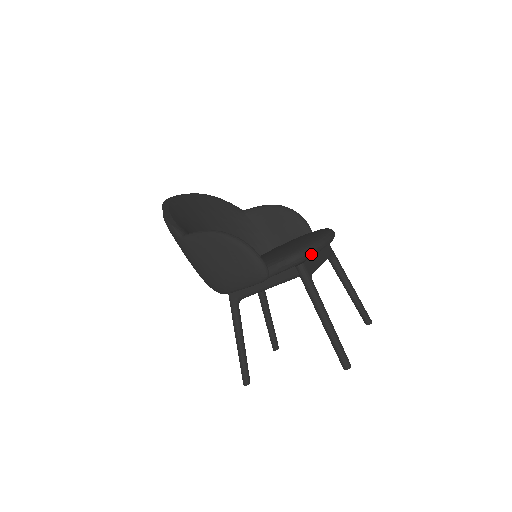
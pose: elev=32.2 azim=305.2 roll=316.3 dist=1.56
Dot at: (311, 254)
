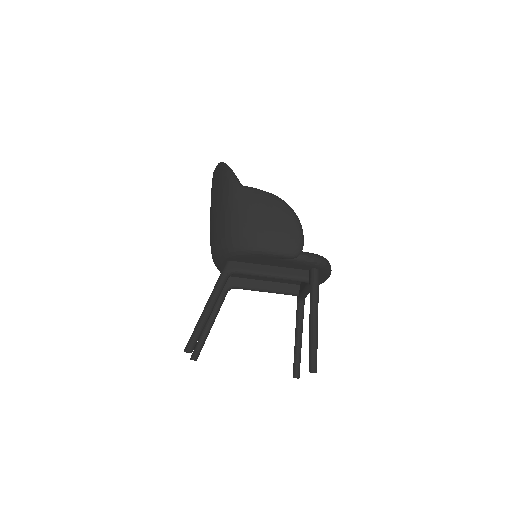
Dot at: (328, 267)
